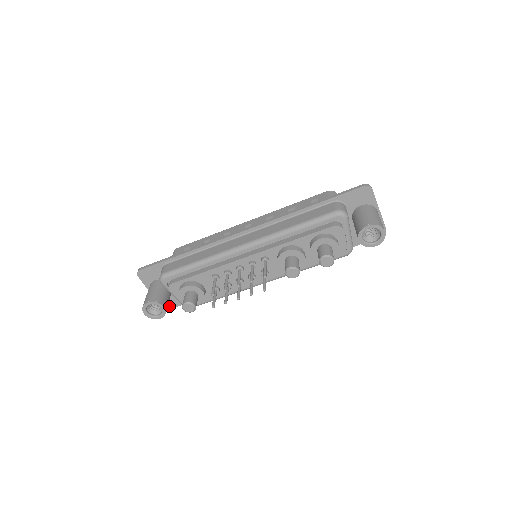
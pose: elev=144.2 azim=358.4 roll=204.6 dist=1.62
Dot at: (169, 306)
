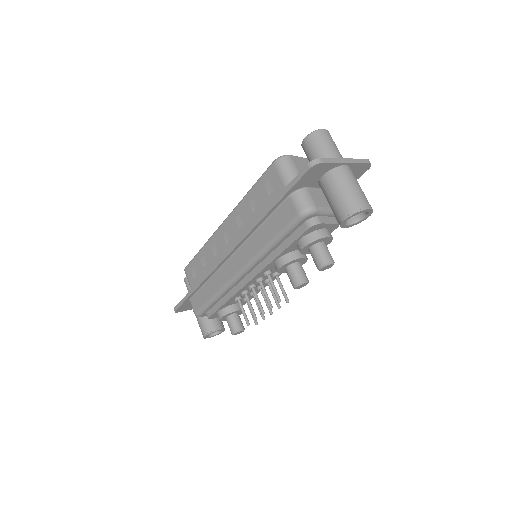
Dot at: occluded
